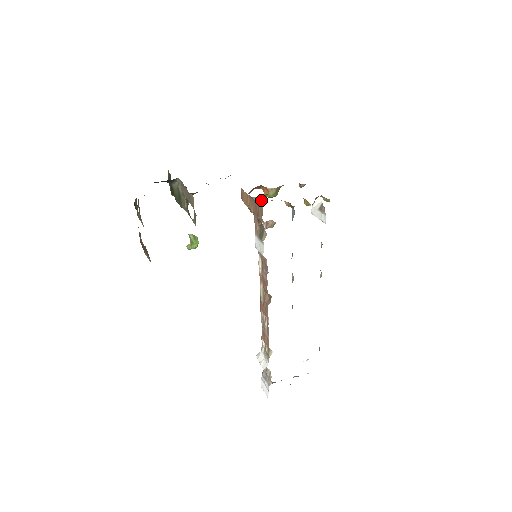
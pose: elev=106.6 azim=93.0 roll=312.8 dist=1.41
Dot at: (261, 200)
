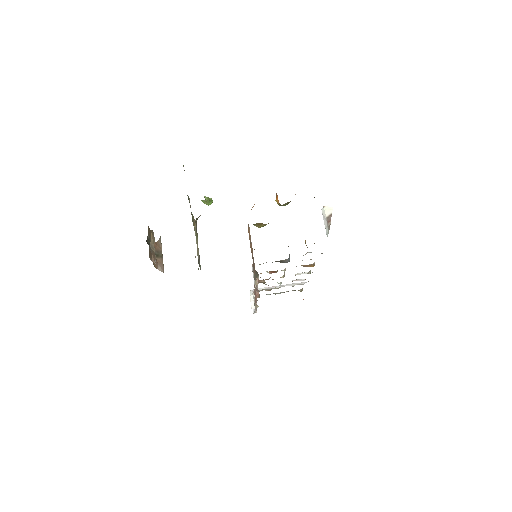
Dot at: occluded
